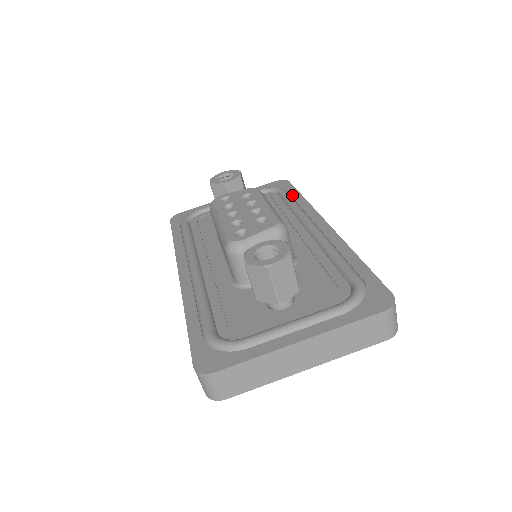
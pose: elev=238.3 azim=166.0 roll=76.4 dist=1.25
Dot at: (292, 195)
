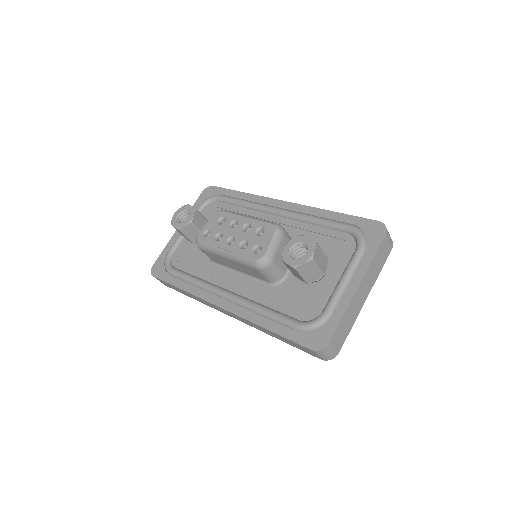
Dot at: (230, 196)
